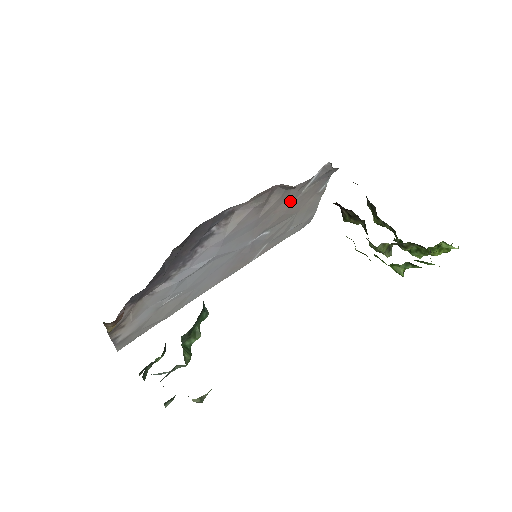
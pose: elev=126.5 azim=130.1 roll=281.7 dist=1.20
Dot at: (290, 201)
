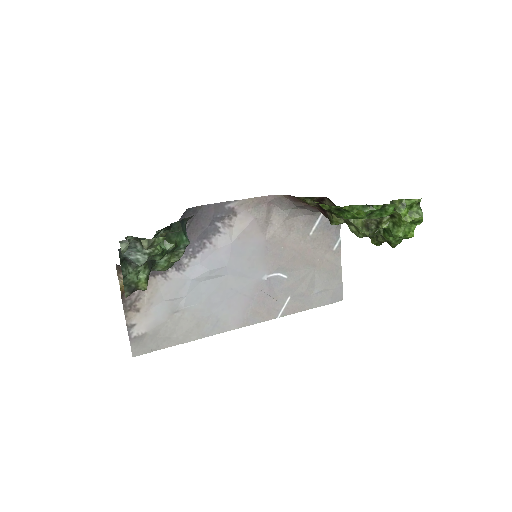
Dot at: (298, 240)
